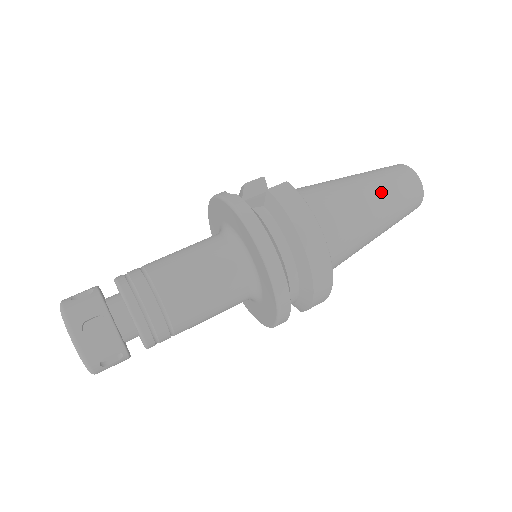
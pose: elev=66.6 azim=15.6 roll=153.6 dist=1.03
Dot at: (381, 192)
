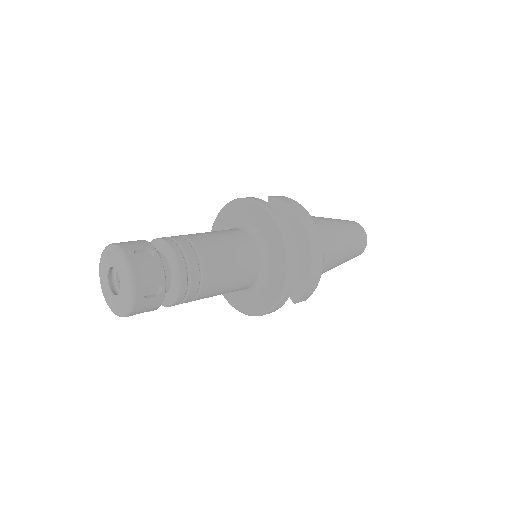
Dot at: (341, 225)
